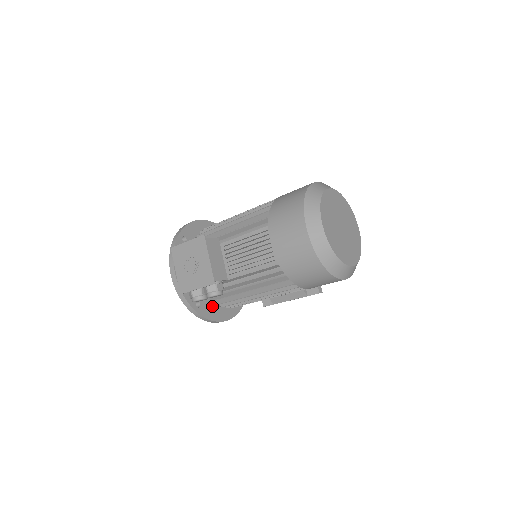
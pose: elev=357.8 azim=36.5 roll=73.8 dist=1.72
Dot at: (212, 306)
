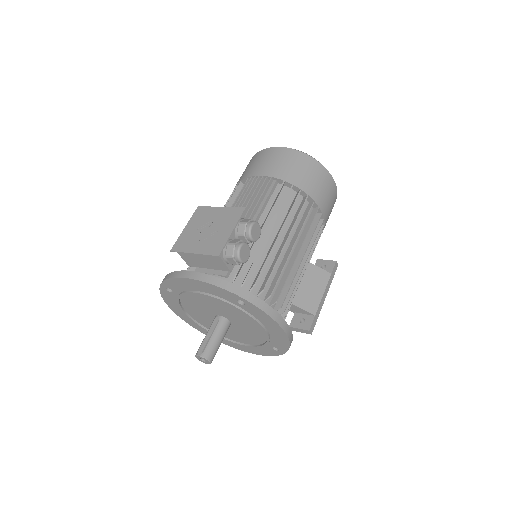
Dot at: occluded
